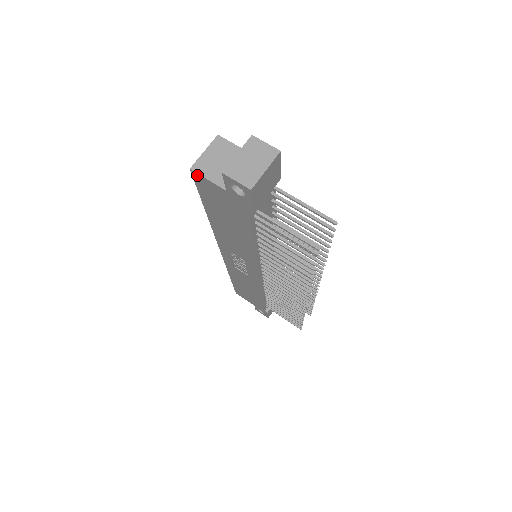
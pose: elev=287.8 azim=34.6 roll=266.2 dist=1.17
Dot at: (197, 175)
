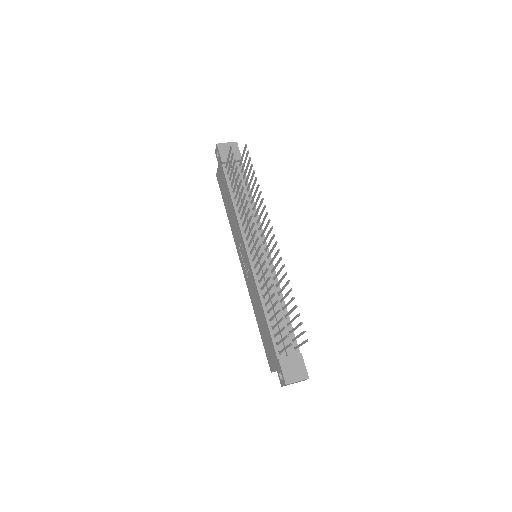
Dot at: (217, 175)
